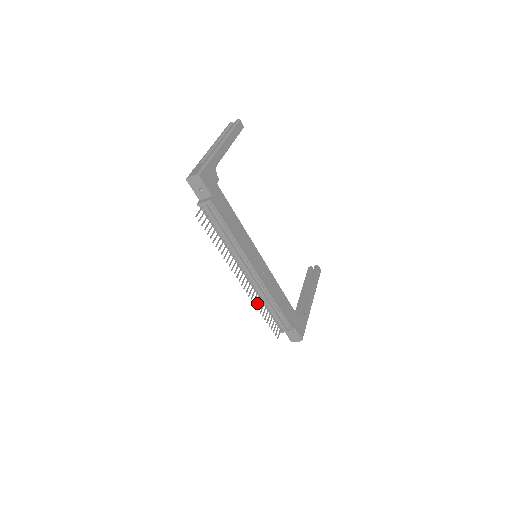
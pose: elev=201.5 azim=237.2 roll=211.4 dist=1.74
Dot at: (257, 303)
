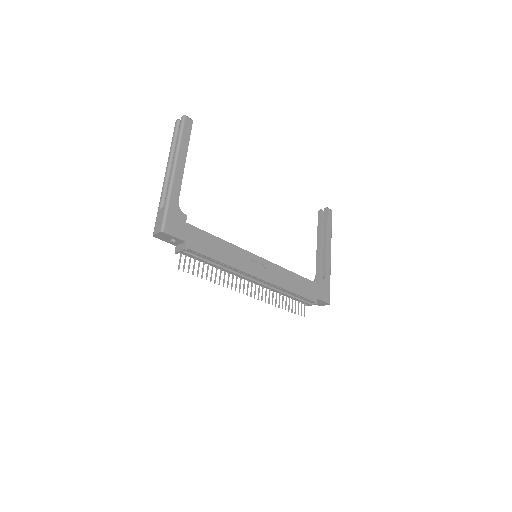
Dot at: (272, 300)
